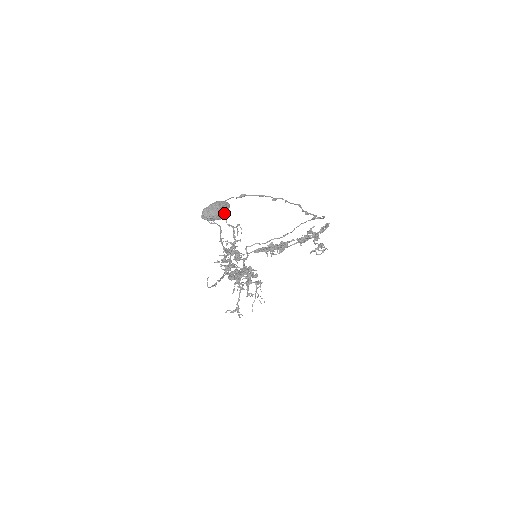
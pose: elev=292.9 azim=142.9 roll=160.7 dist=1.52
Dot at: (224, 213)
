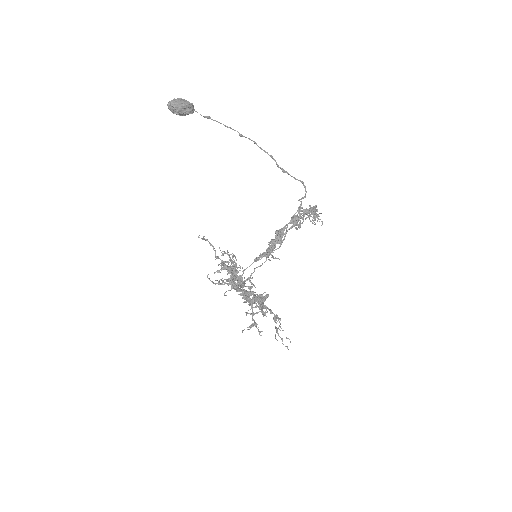
Dot at: (188, 103)
